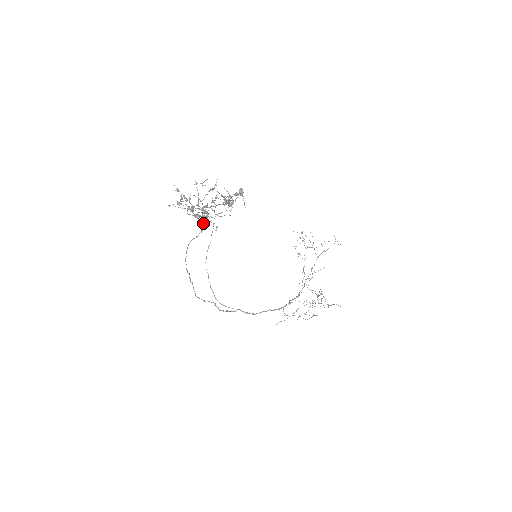
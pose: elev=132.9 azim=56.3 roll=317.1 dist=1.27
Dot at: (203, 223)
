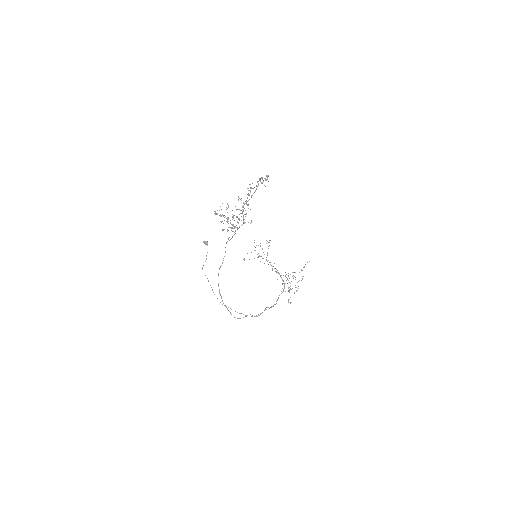
Dot at: occluded
